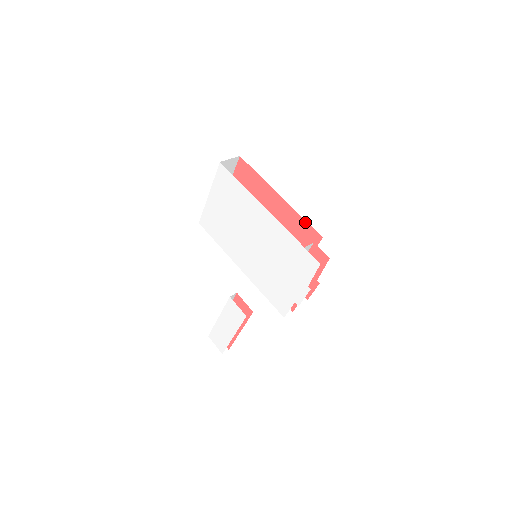
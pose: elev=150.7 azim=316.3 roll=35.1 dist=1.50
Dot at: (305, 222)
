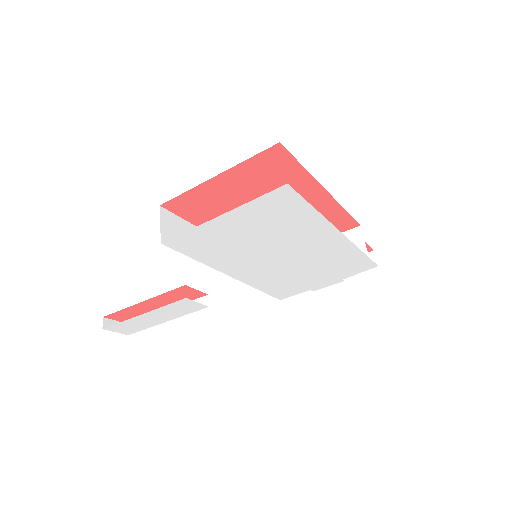
Dot at: (347, 214)
